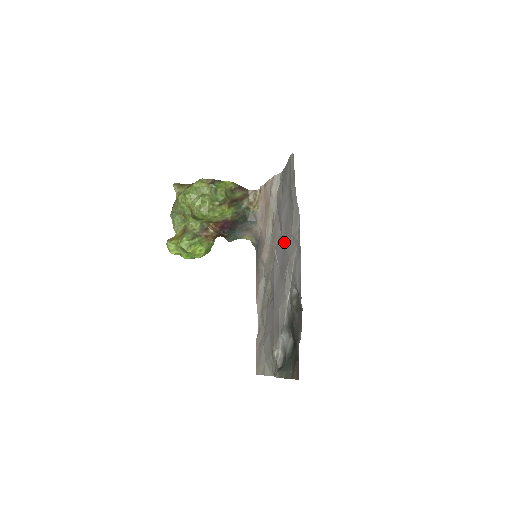
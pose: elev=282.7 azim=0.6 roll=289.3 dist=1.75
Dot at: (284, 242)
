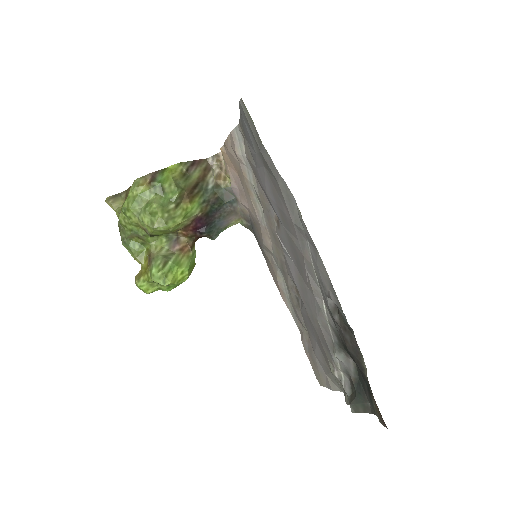
Dot at: (286, 230)
